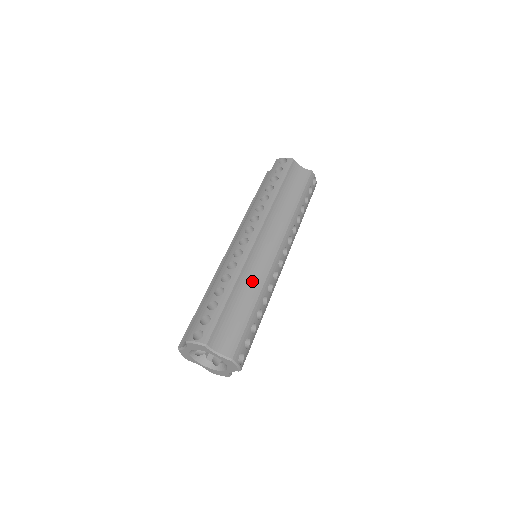
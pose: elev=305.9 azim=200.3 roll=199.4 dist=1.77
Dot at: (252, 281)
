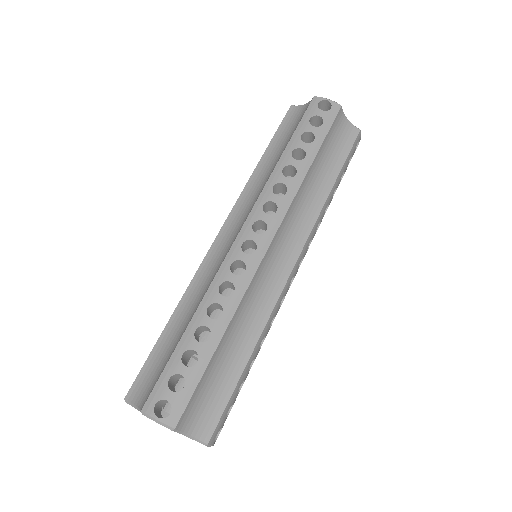
Dot at: (251, 316)
